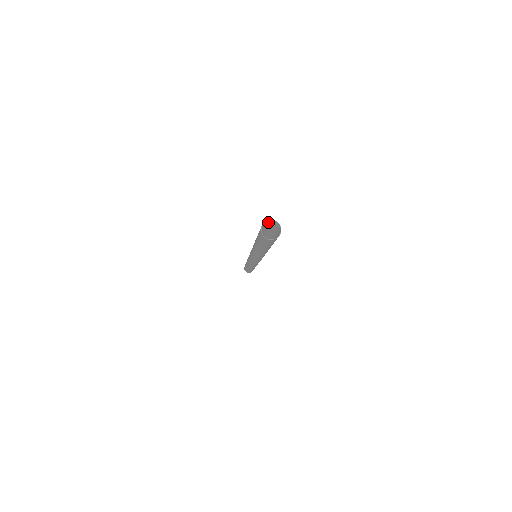
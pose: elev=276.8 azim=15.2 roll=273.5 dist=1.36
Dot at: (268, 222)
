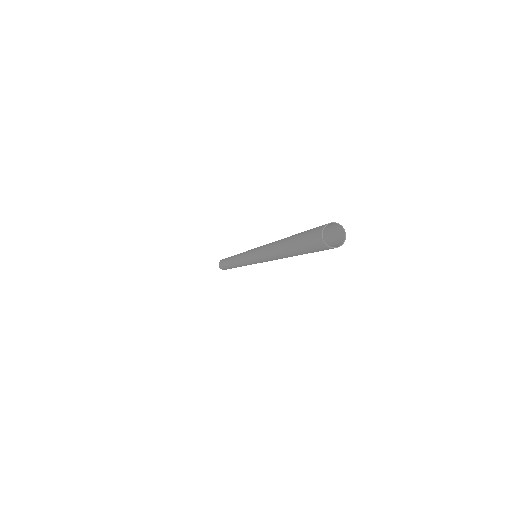
Dot at: (337, 229)
